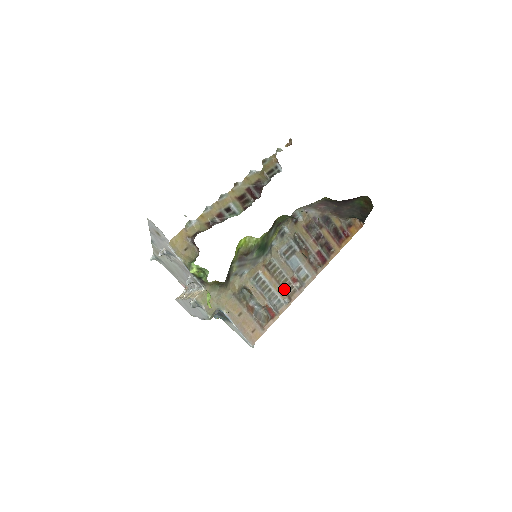
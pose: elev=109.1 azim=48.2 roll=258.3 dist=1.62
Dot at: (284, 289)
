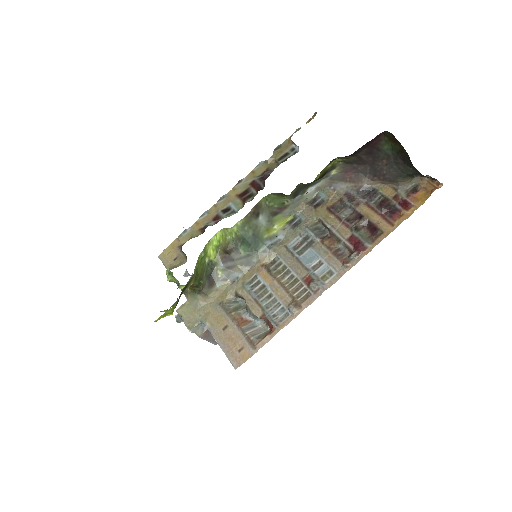
Dot at: (291, 293)
